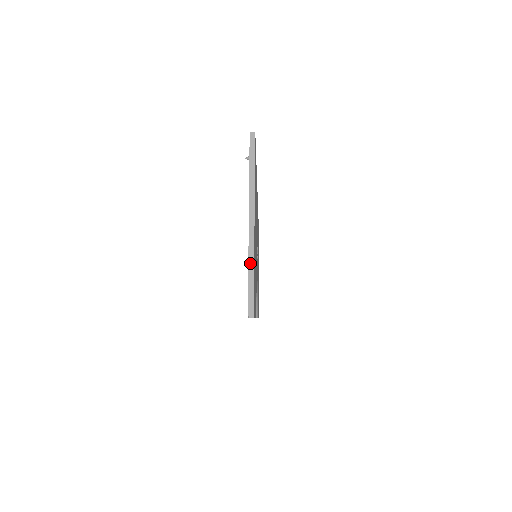
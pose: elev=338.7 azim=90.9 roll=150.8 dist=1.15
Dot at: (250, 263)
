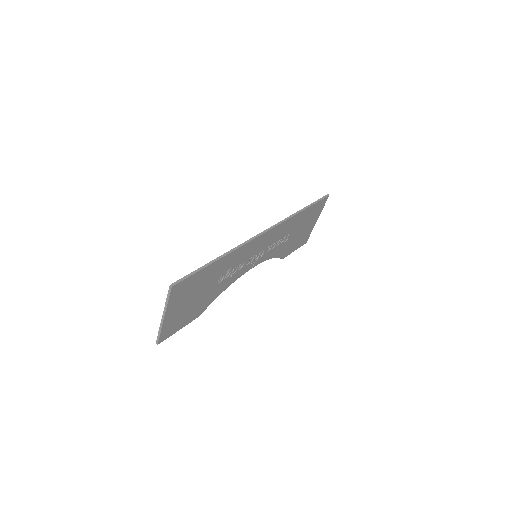
Dot at: (160, 329)
